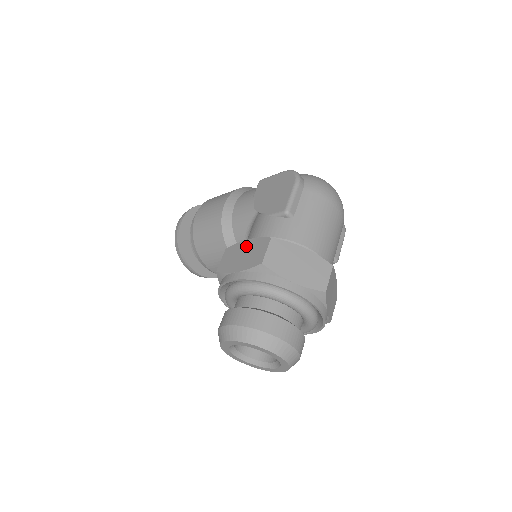
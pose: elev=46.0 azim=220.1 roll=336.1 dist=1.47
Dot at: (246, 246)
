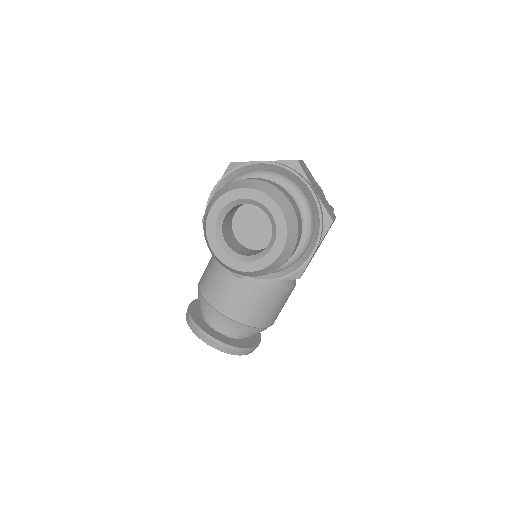
Dot at: occluded
